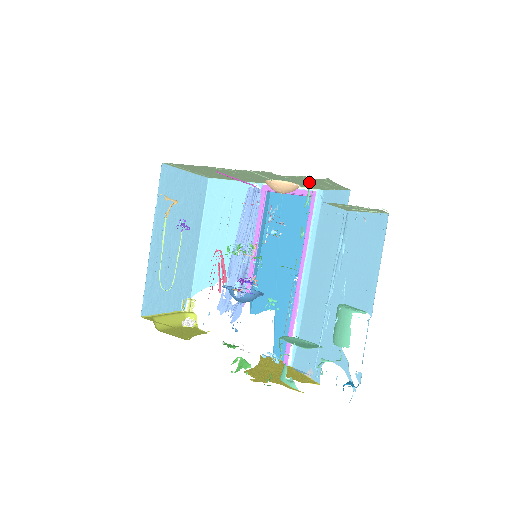
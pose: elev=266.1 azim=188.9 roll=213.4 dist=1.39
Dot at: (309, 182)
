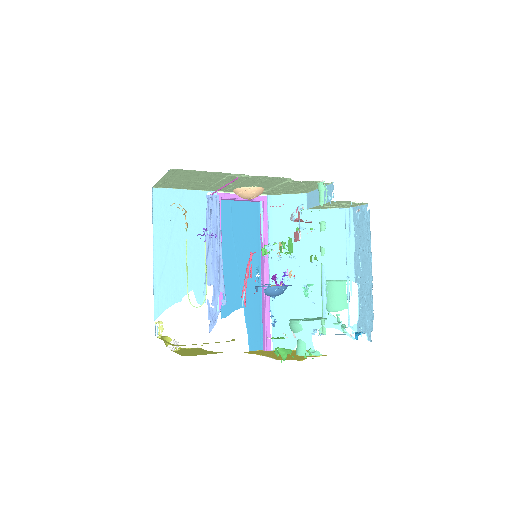
Dot at: (323, 186)
